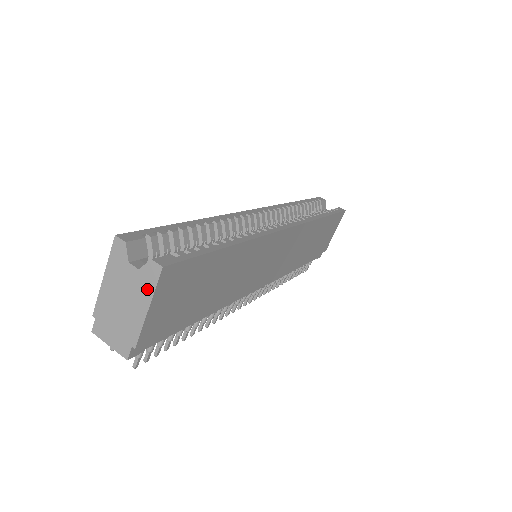
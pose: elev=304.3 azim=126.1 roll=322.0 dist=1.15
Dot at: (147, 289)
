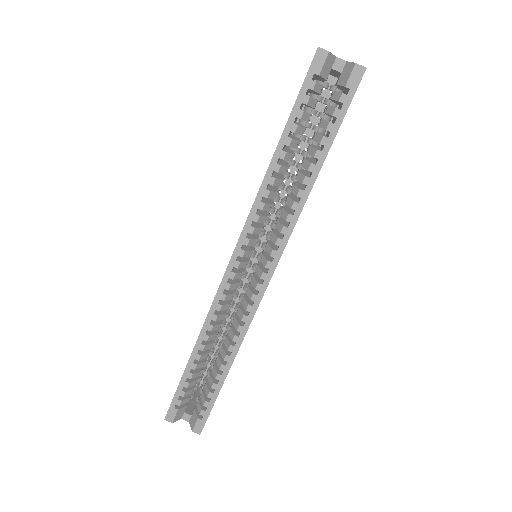
Dot at: occluded
